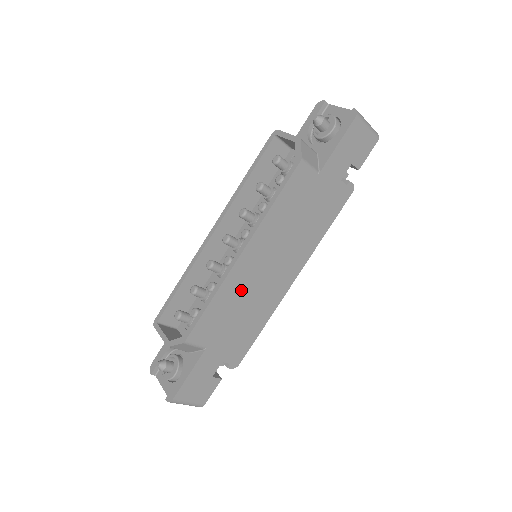
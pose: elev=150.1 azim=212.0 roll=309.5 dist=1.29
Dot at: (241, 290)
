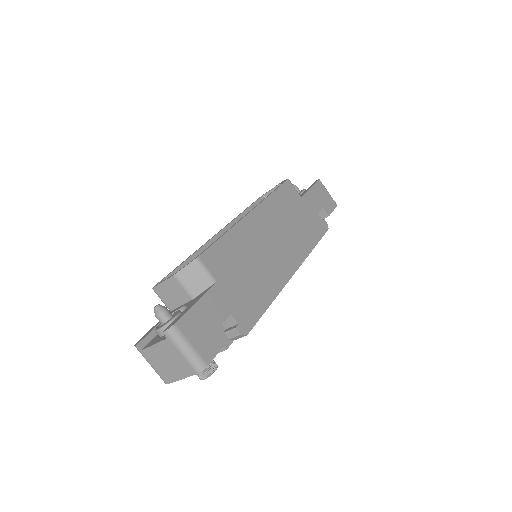
Dot at: (250, 245)
